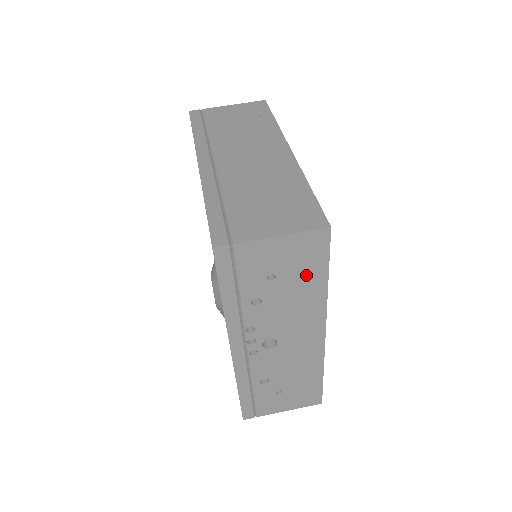
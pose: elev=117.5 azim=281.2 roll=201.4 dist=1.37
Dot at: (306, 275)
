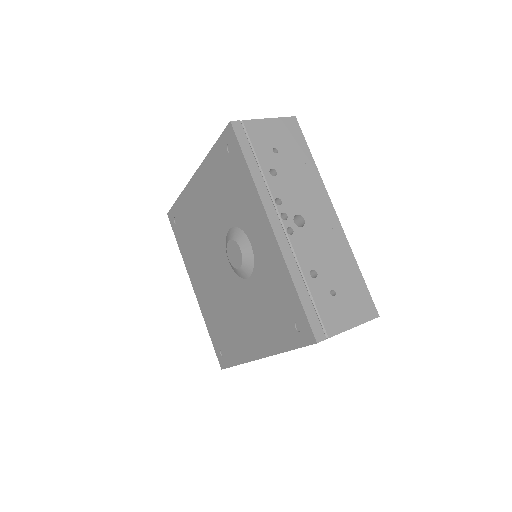
Dot at: (297, 152)
